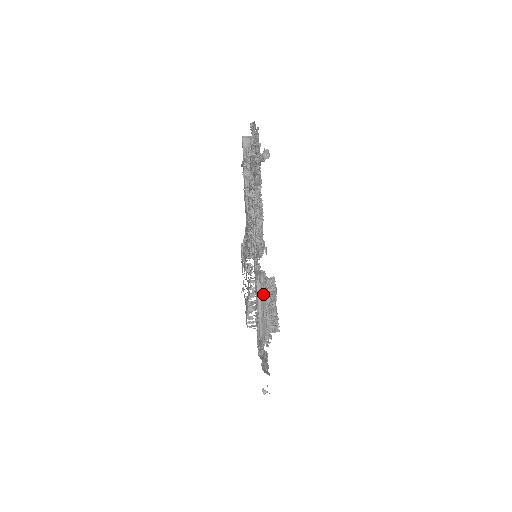
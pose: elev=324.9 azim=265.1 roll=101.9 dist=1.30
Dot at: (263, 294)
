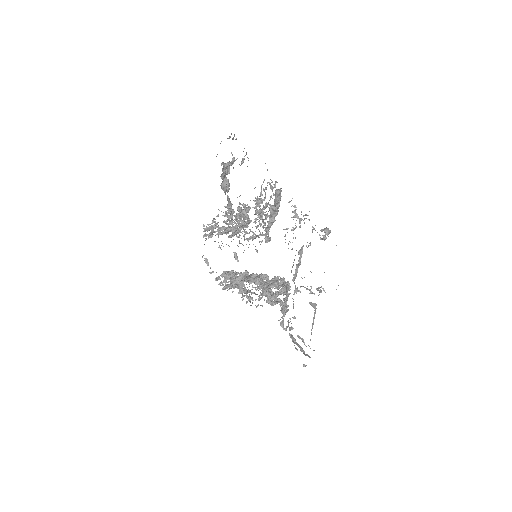
Dot at: (314, 316)
